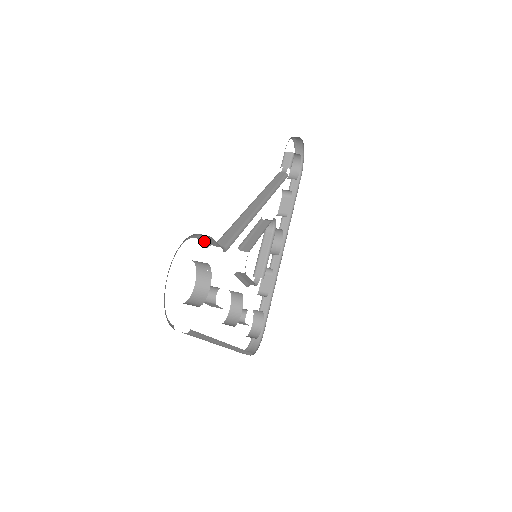
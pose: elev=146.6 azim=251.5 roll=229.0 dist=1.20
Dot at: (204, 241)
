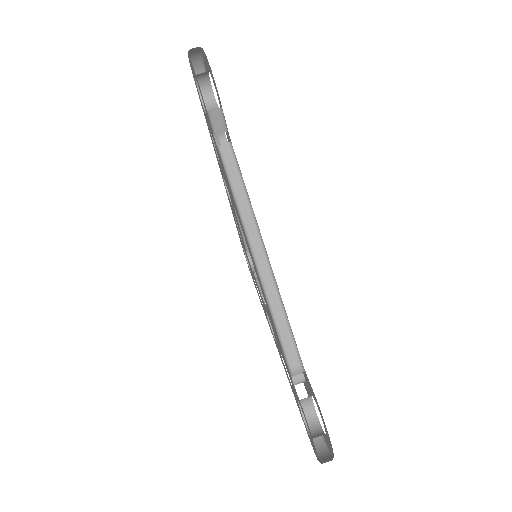
Dot at: occluded
